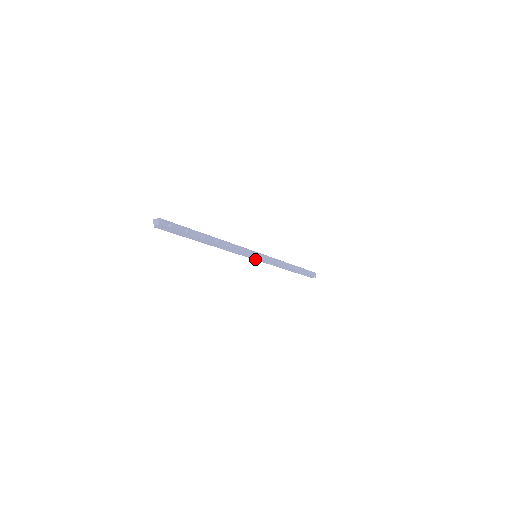
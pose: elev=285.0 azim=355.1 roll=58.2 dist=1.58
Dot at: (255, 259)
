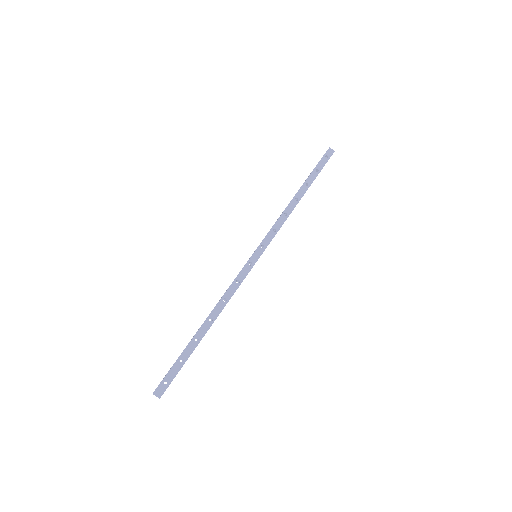
Dot at: (258, 258)
